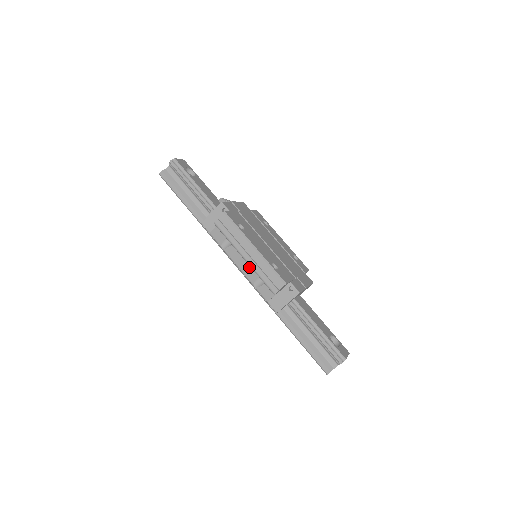
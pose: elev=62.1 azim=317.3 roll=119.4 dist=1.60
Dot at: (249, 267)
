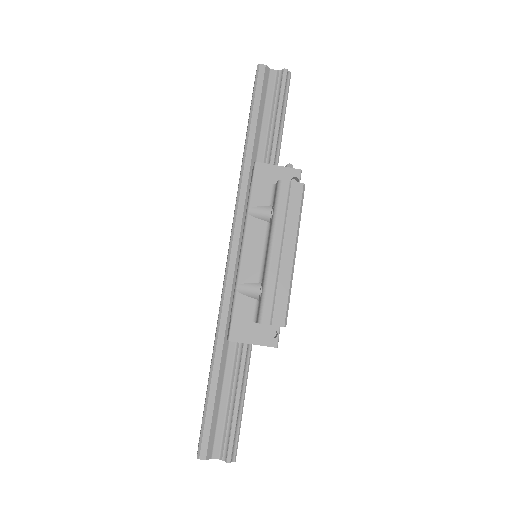
Dot at: (256, 263)
